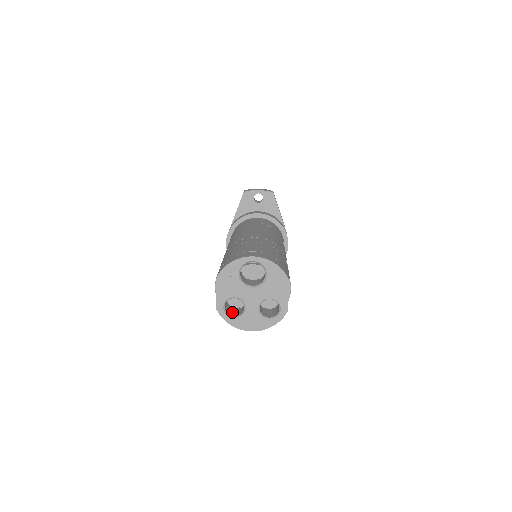
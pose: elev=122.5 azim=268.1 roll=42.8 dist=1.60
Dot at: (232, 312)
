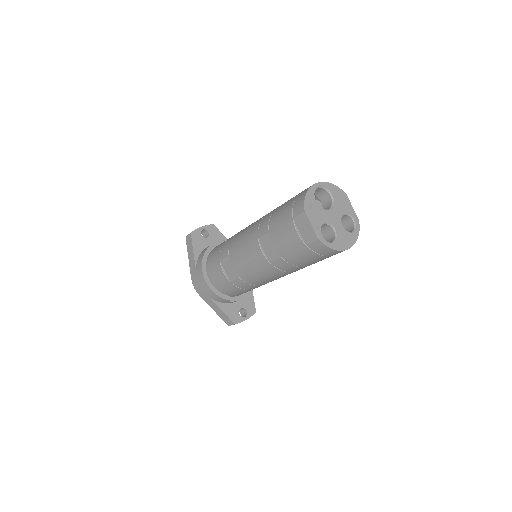
Dot at: occluded
